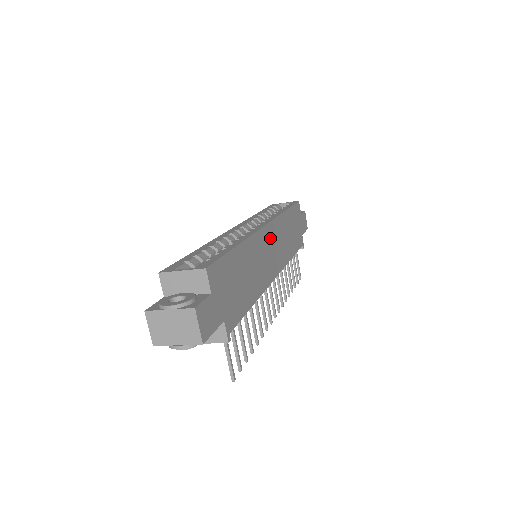
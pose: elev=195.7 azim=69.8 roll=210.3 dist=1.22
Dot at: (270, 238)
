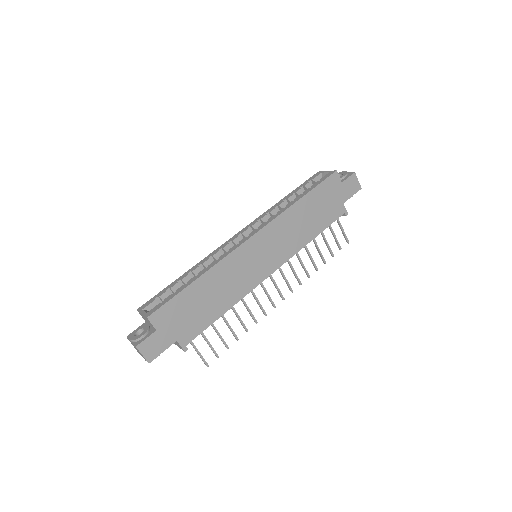
Dot at: (259, 245)
